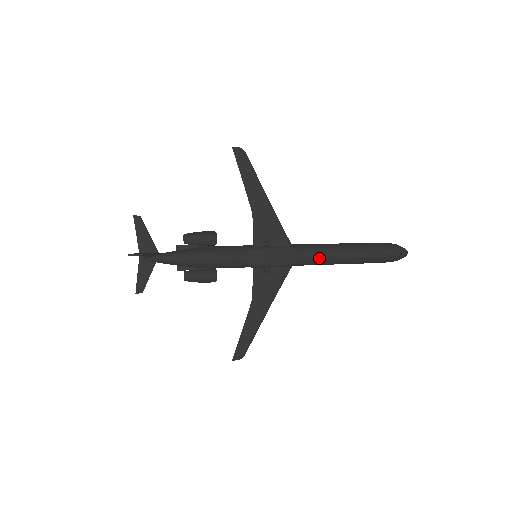
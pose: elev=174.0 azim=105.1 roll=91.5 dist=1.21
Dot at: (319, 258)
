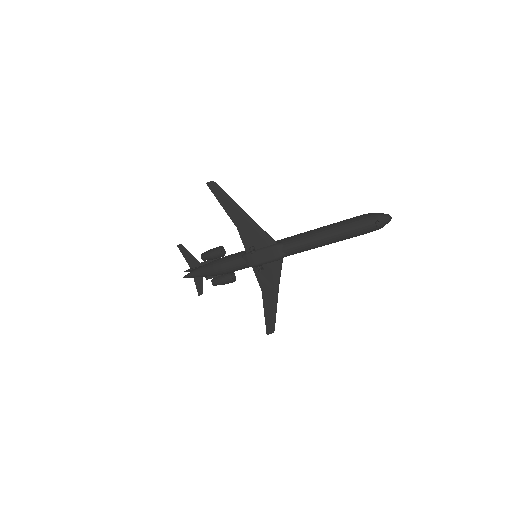
Dot at: (301, 247)
